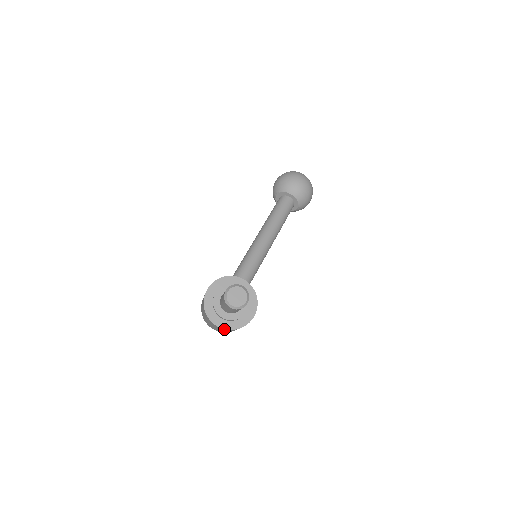
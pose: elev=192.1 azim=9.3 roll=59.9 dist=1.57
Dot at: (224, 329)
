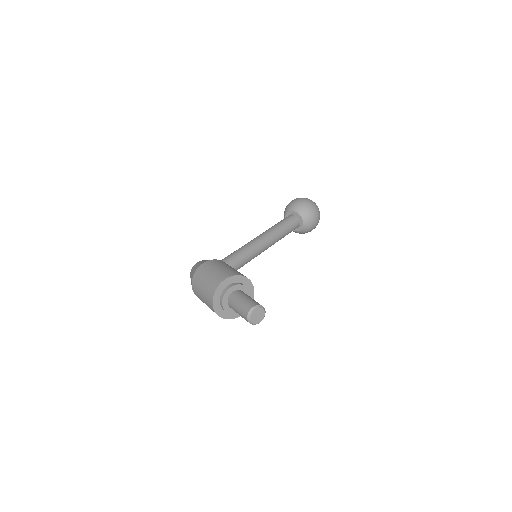
Dot at: (215, 311)
